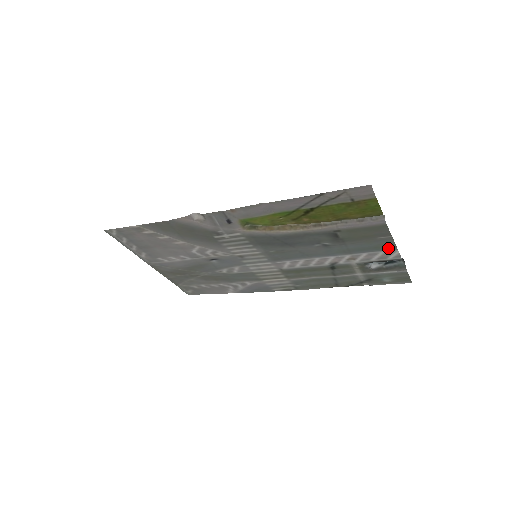
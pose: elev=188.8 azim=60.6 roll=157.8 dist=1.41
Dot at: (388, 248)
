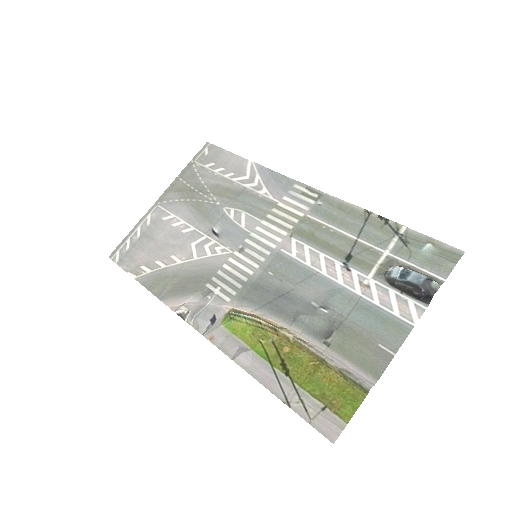
Dot at: (400, 326)
